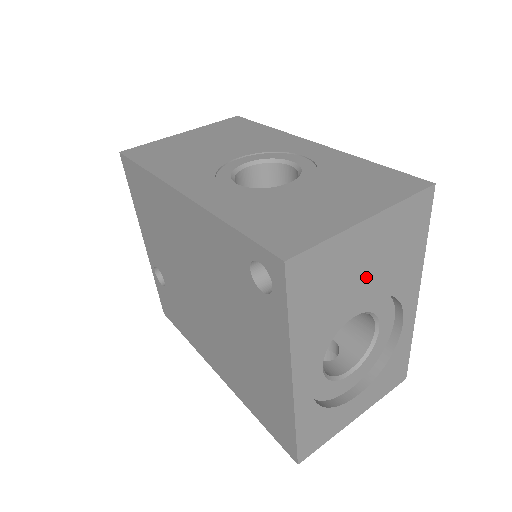
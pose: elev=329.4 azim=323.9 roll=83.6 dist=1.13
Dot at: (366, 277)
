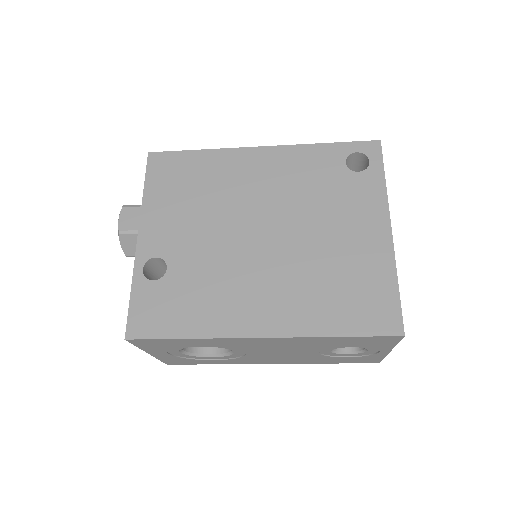
Dot at: occluded
